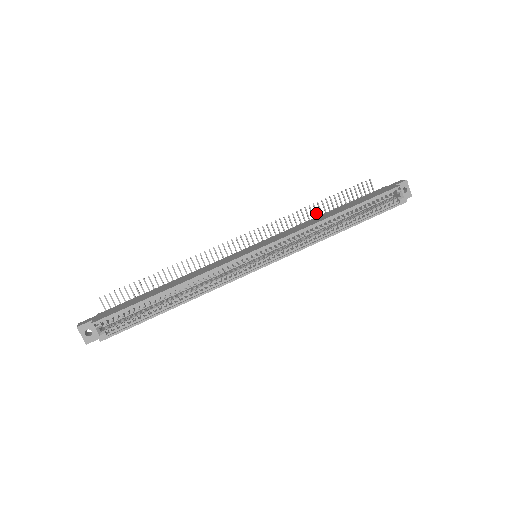
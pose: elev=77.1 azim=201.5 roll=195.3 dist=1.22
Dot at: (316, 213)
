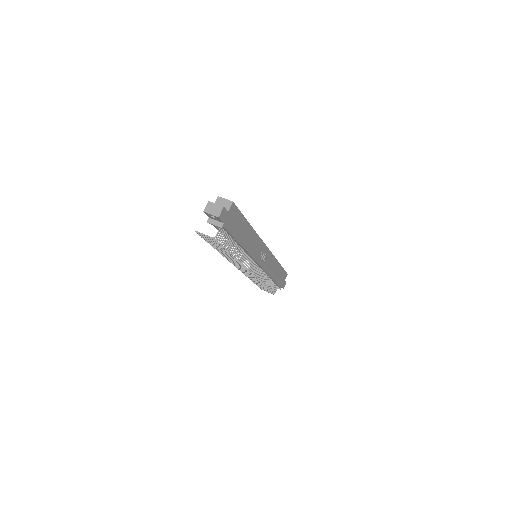
Dot at: (256, 282)
